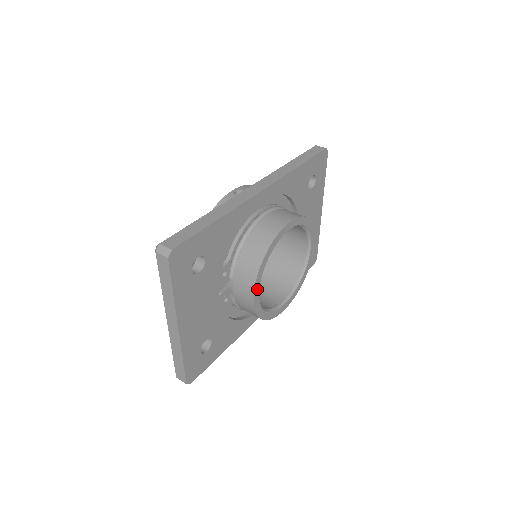
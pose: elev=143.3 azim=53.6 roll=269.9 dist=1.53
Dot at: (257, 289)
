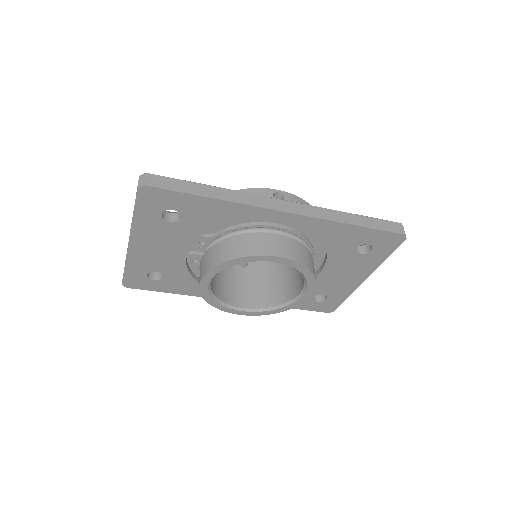
Dot at: (209, 277)
